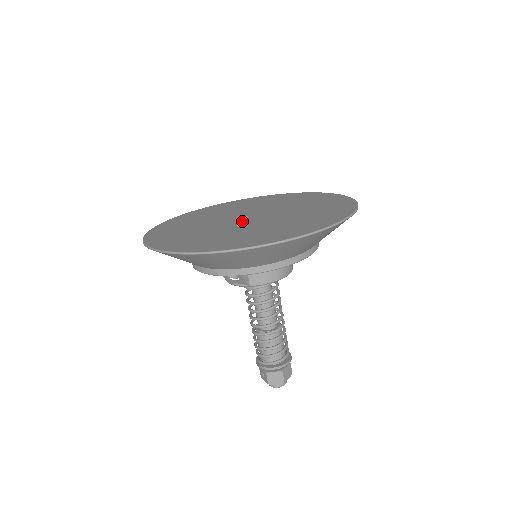
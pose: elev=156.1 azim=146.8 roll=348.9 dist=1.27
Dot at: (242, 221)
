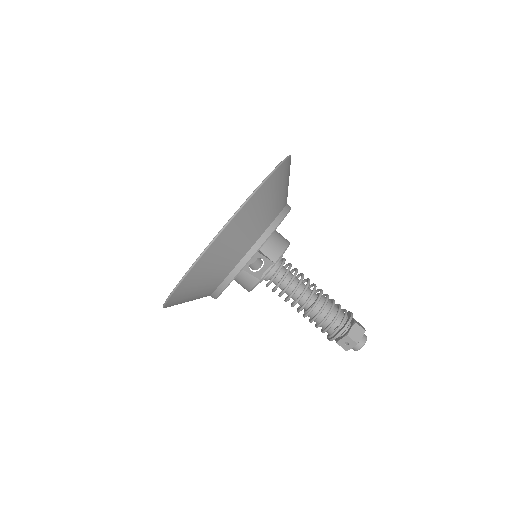
Dot at: occluded
